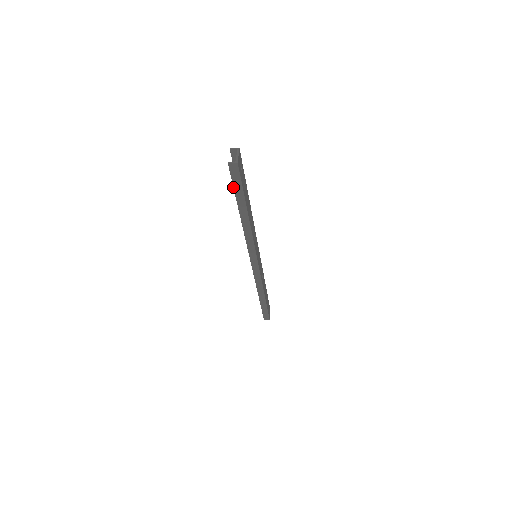
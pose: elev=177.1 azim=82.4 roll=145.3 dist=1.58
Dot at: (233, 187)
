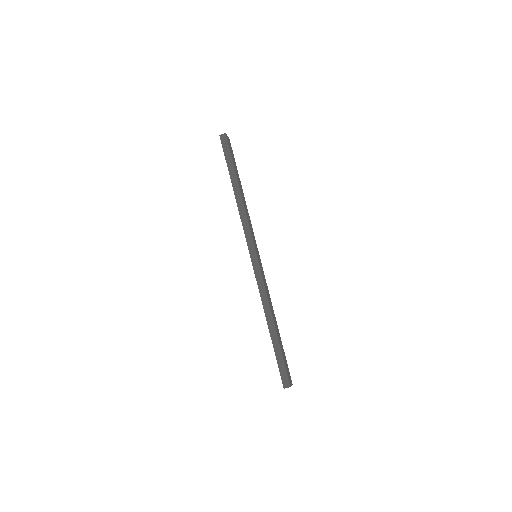
Dot at: (225, 158)
